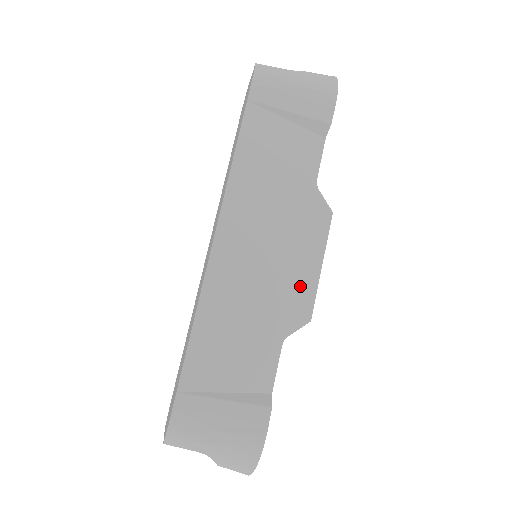
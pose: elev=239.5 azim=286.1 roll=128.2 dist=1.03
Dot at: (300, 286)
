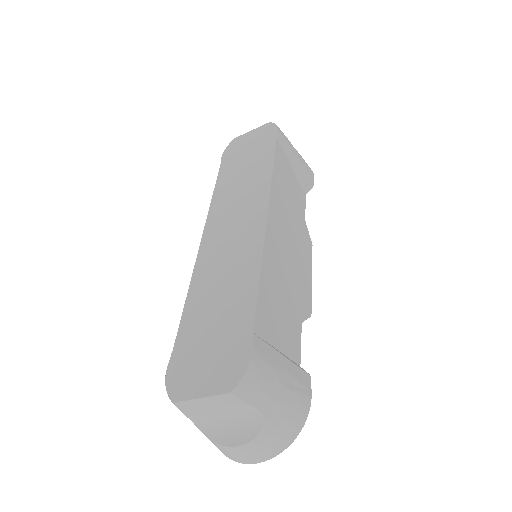
Dot at: (305, 285)
